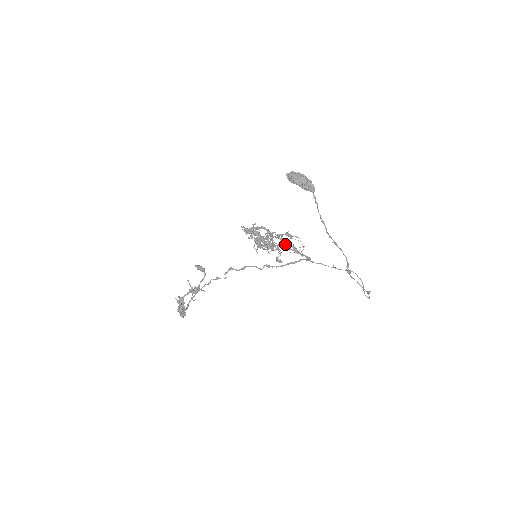
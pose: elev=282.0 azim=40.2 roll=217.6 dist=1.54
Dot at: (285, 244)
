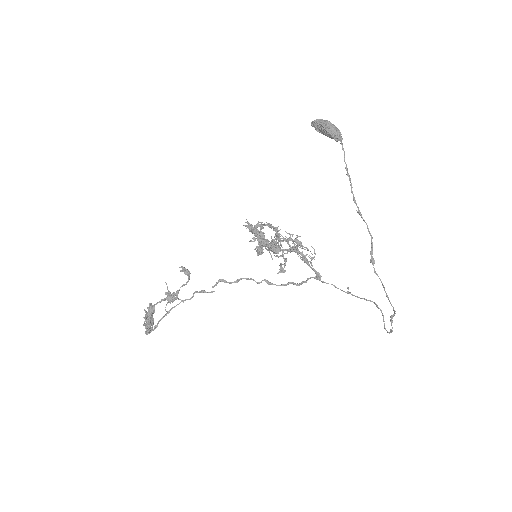
Dot at: (293, 246)
